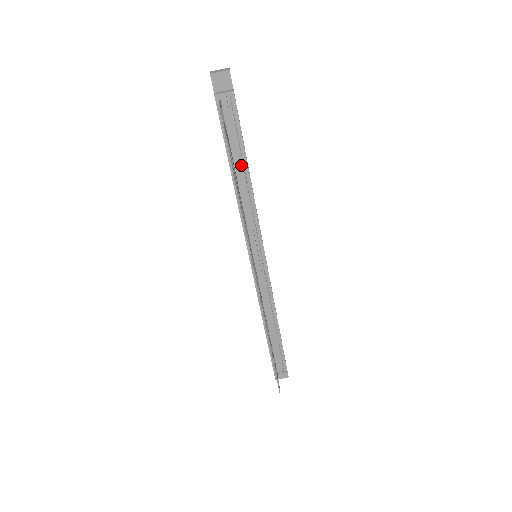
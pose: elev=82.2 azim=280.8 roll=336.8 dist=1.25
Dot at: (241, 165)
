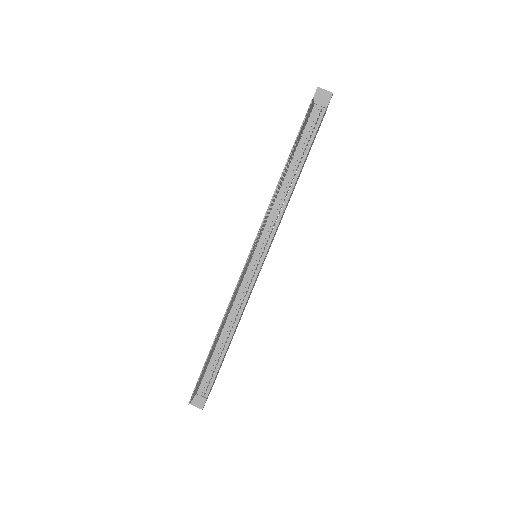
Dot at: (296, 166)
